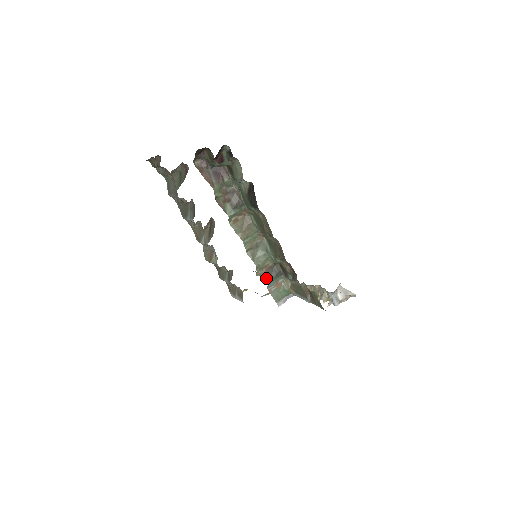
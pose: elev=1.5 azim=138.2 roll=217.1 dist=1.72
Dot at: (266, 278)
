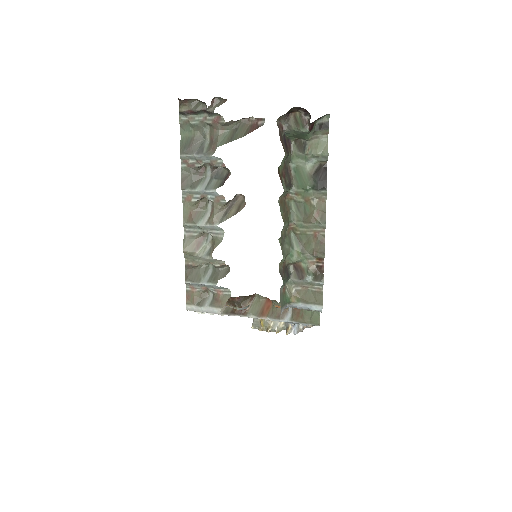
Dot at: (283, 276)
